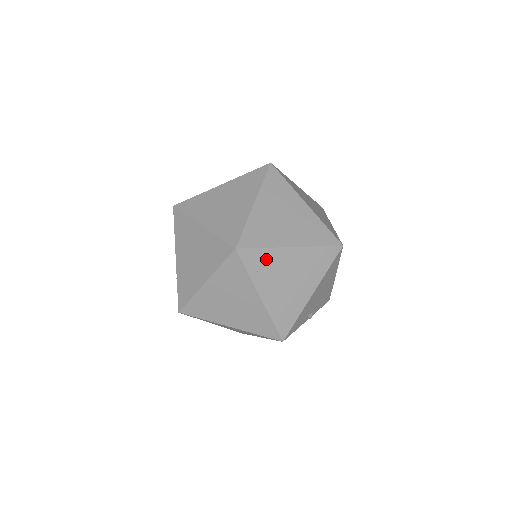
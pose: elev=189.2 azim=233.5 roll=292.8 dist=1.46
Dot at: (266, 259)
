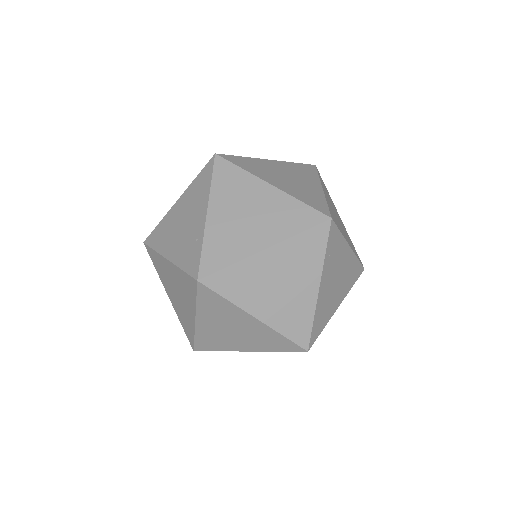
Dot at: (337, 246)
